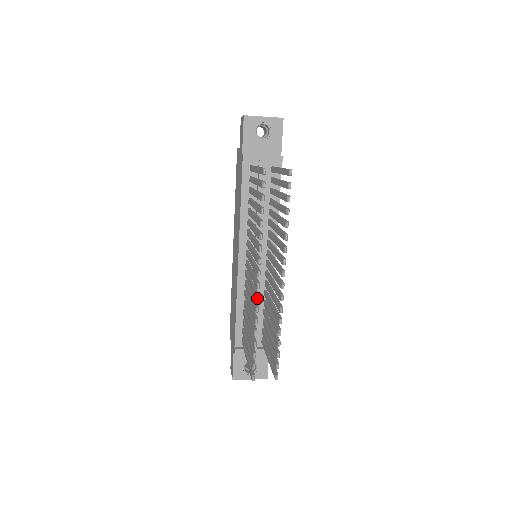
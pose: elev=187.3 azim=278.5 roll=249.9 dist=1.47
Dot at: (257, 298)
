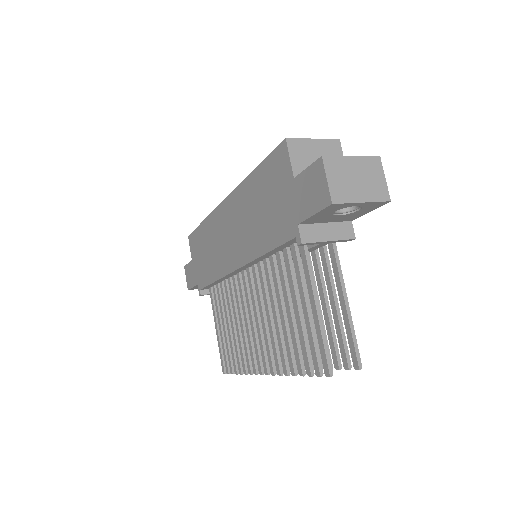
Dot at: occluded
